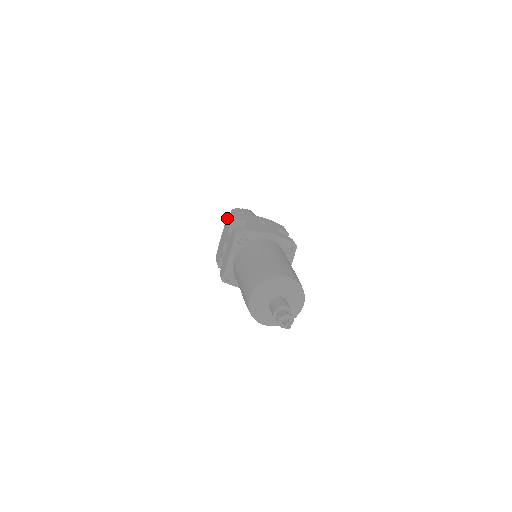
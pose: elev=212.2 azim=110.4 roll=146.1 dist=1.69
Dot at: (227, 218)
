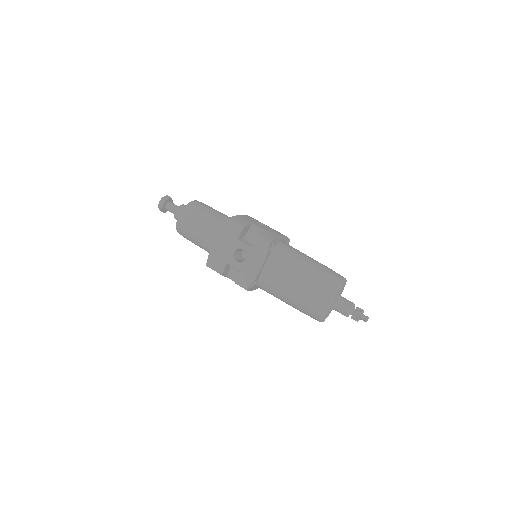
Dot at: (227, 222)
